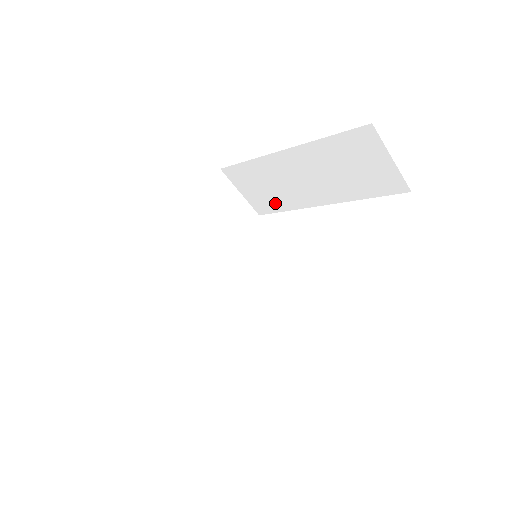
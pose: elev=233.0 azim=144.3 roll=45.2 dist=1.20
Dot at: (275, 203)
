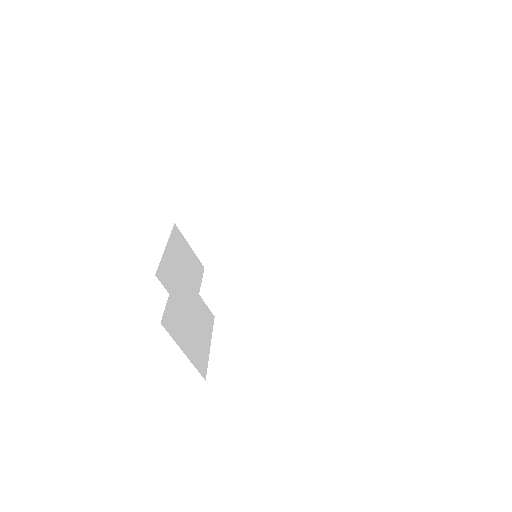
Dot at: (224, 248)
